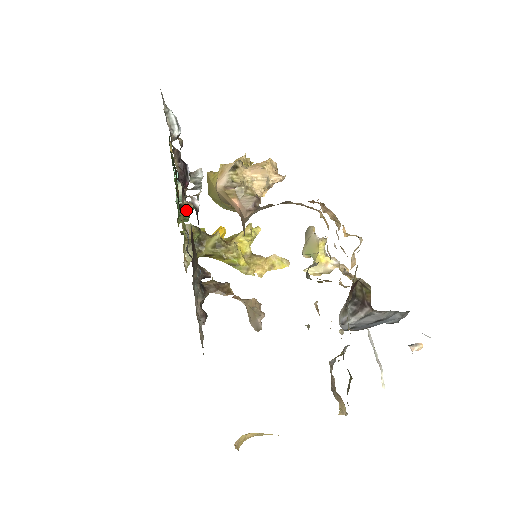
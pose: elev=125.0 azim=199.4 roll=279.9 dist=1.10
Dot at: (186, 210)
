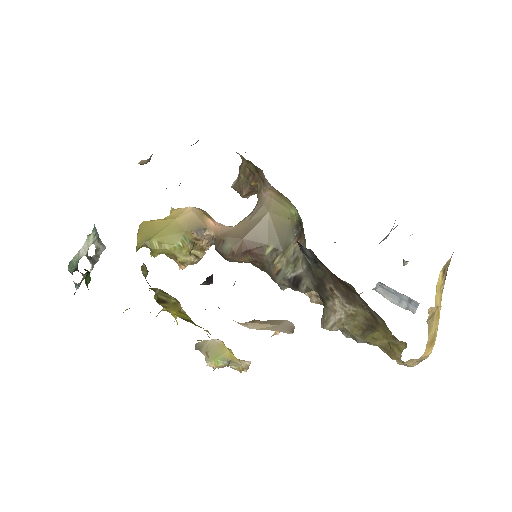
Dot at: (88, 274)
